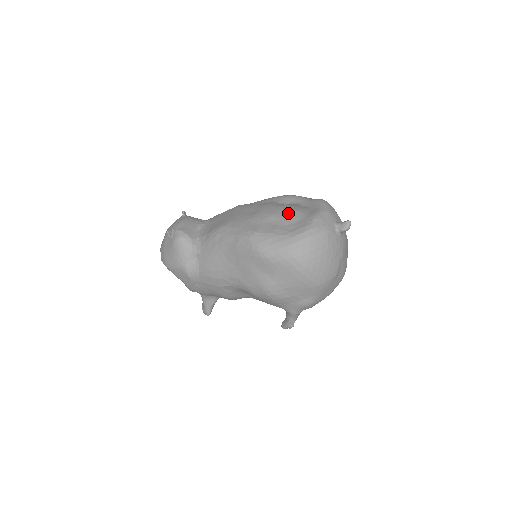
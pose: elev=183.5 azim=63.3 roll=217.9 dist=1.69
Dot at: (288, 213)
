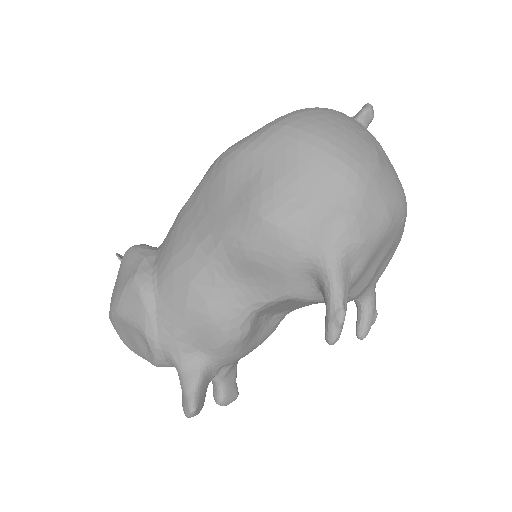
Dot at: occluded
